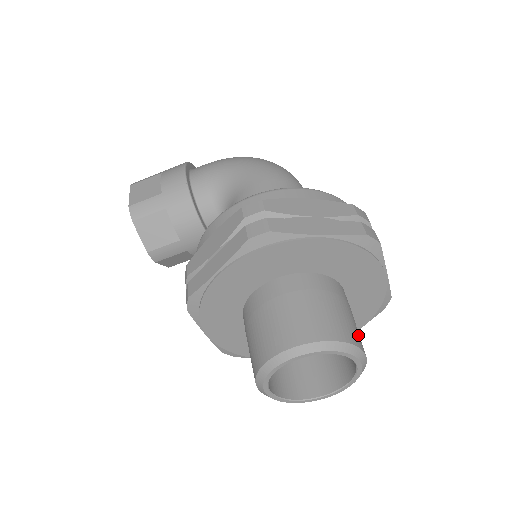
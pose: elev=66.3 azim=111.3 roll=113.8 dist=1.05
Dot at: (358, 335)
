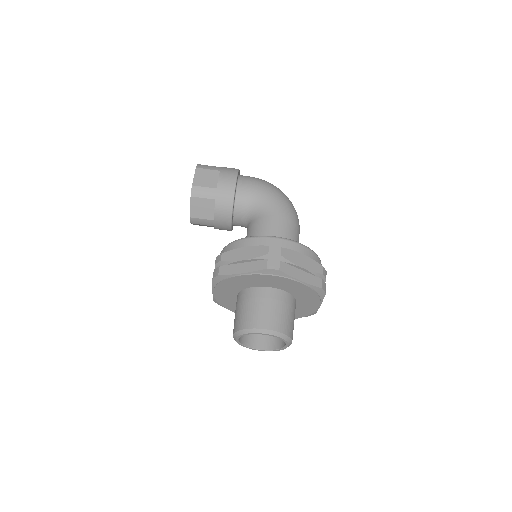
Dot at: occluded
